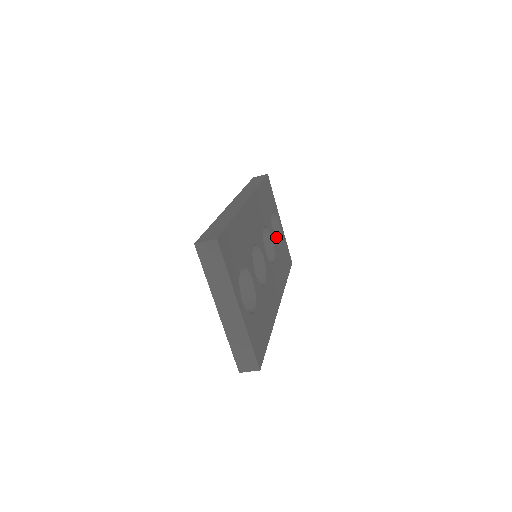
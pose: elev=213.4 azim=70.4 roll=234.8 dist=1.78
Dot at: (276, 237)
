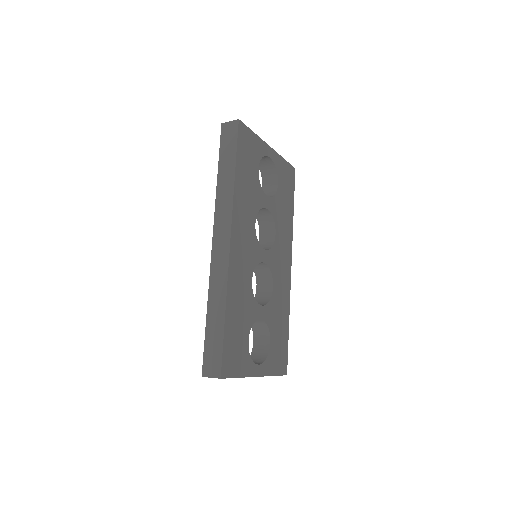
Dot at: (270, 170)
